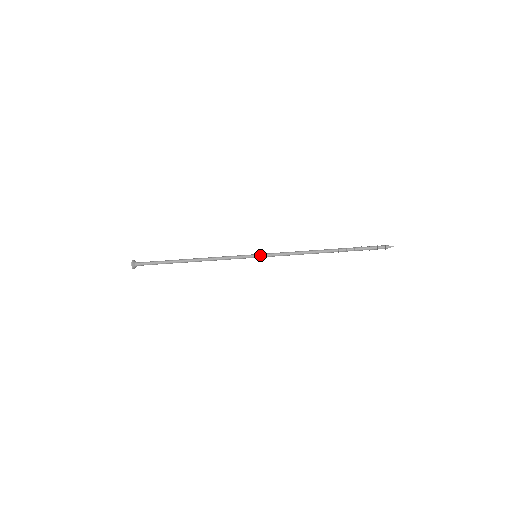
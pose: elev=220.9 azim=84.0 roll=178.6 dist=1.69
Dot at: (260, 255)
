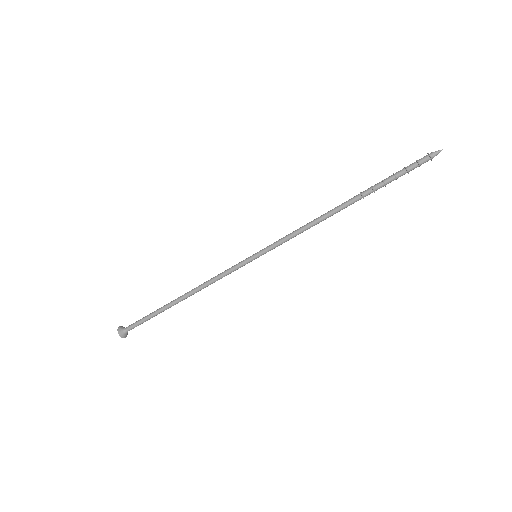
Dot at: (260, 254)
